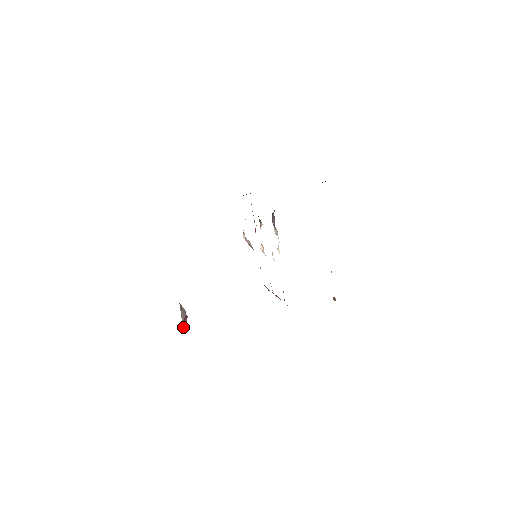
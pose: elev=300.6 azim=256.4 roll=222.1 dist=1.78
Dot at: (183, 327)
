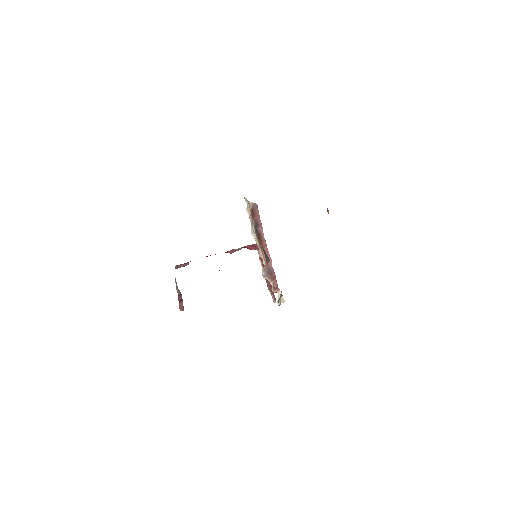
Dot at: (179, 304)
